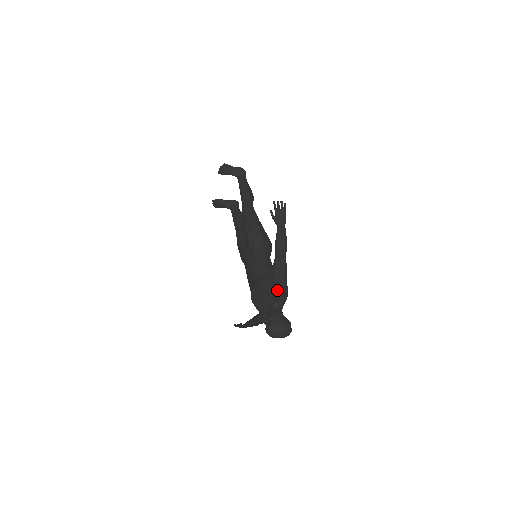
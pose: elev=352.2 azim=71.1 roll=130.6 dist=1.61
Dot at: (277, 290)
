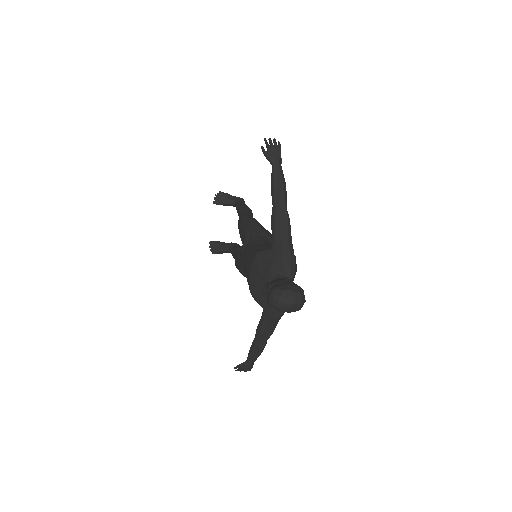
Dot at: (280, 250)
